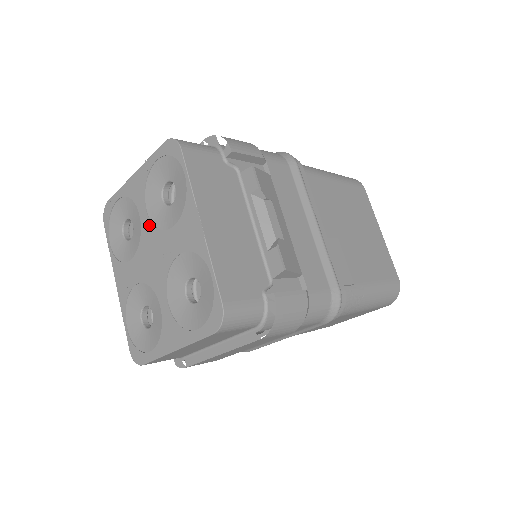
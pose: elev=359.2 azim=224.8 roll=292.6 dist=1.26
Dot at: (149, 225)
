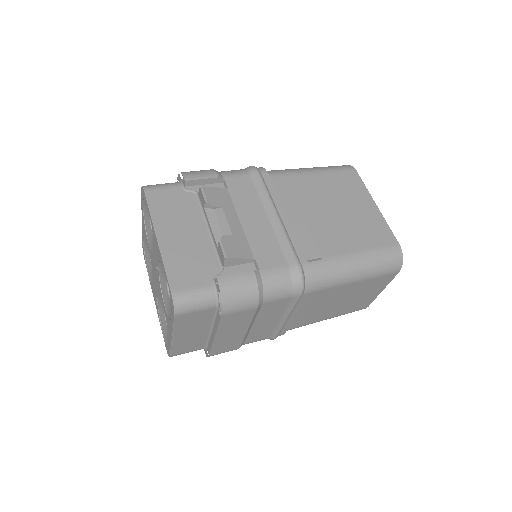
Dot at: (150, 252)
